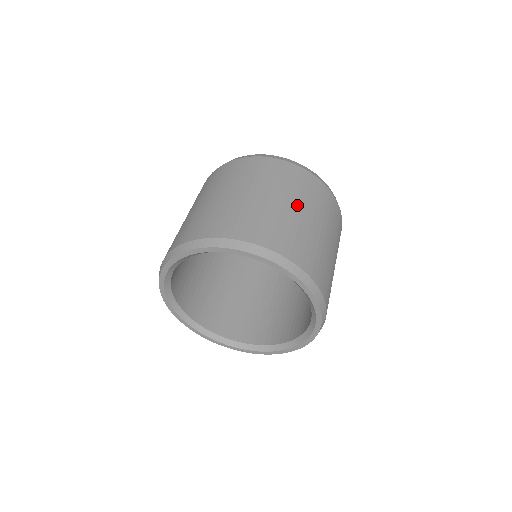
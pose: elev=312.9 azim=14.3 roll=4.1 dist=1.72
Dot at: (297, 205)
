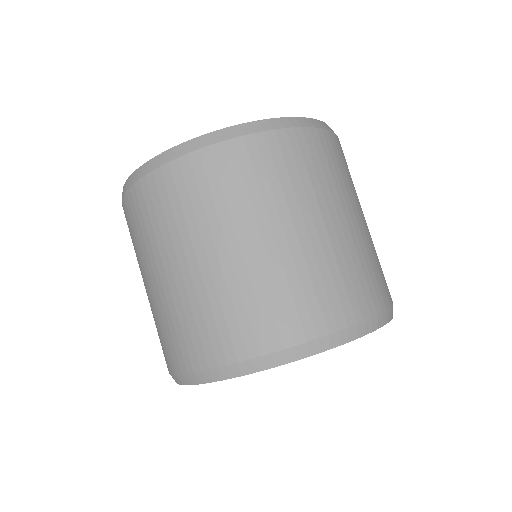
Dot at: (360, 210)
